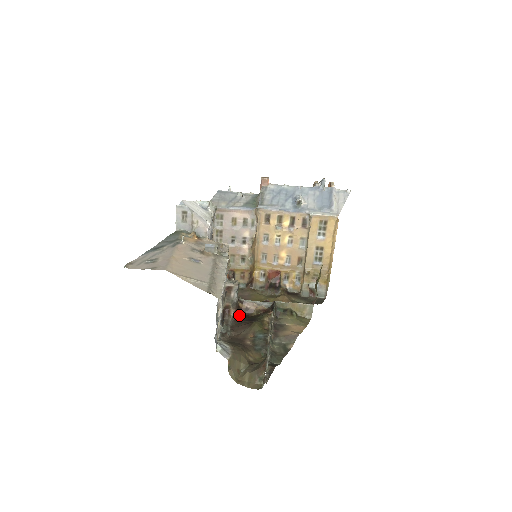
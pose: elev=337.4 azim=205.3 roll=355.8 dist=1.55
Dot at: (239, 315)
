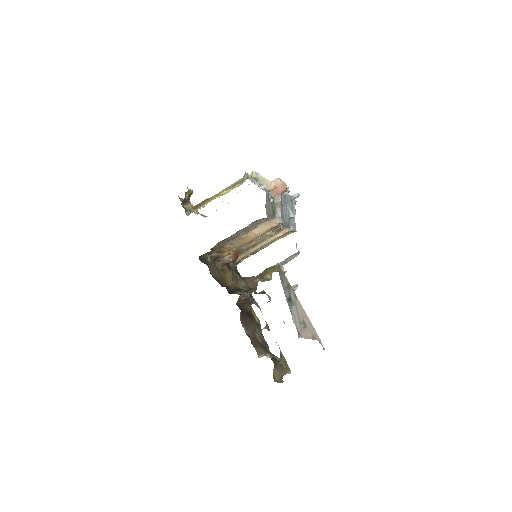
Dot at: (241, 310)
